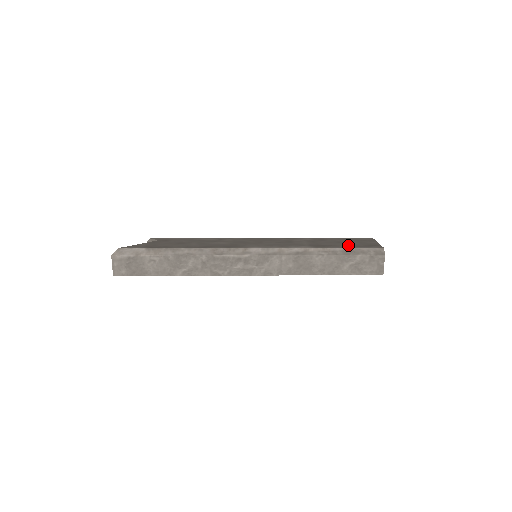
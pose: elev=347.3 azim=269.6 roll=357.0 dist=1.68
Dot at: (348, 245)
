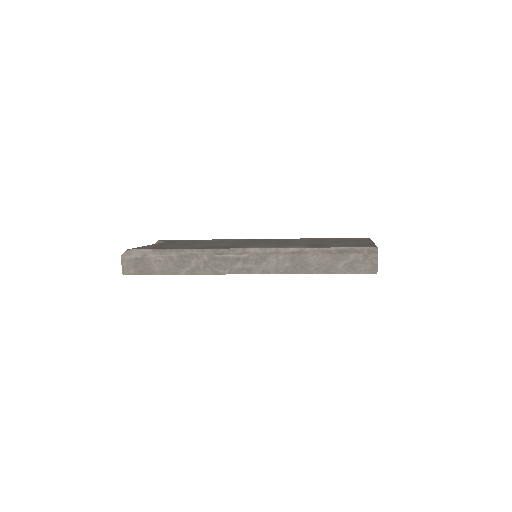
Dot at: (343, 245)
